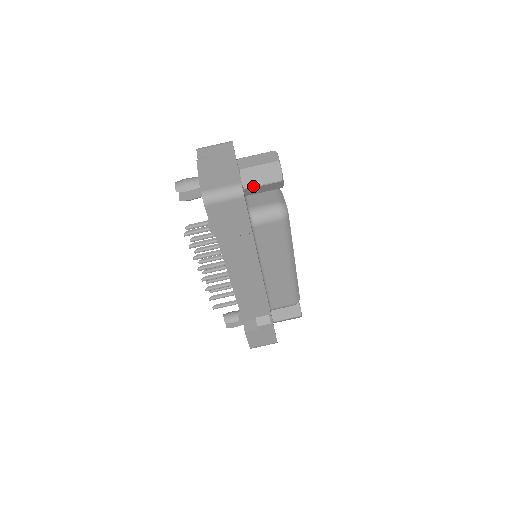
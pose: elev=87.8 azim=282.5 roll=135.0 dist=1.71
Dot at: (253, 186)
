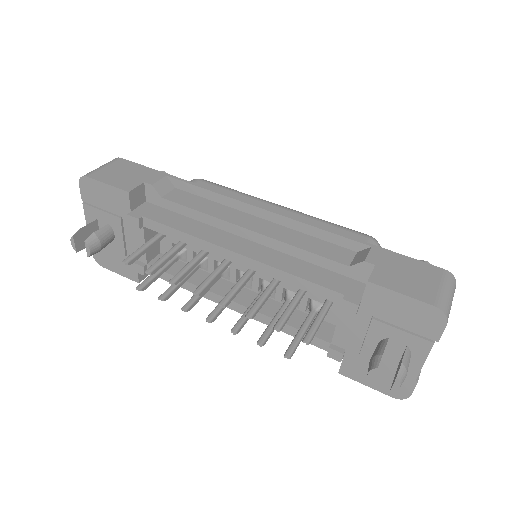
Dot at: occluded
